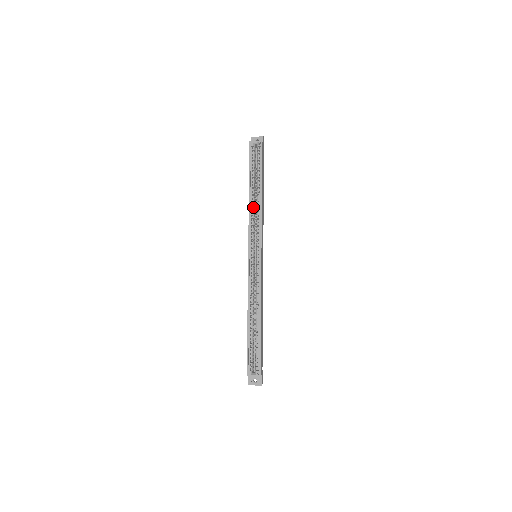
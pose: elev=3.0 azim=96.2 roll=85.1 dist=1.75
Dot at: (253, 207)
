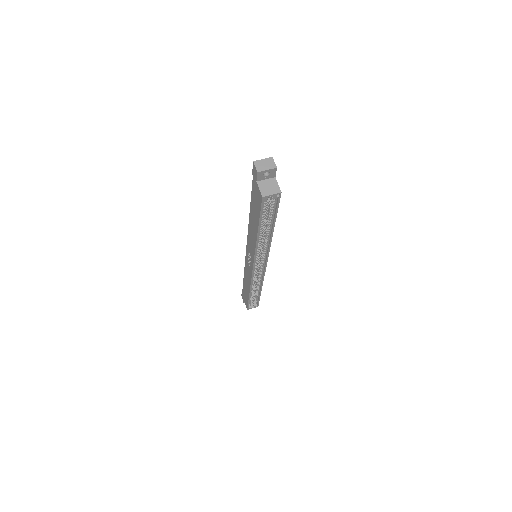
Dot at: (260, 241)
